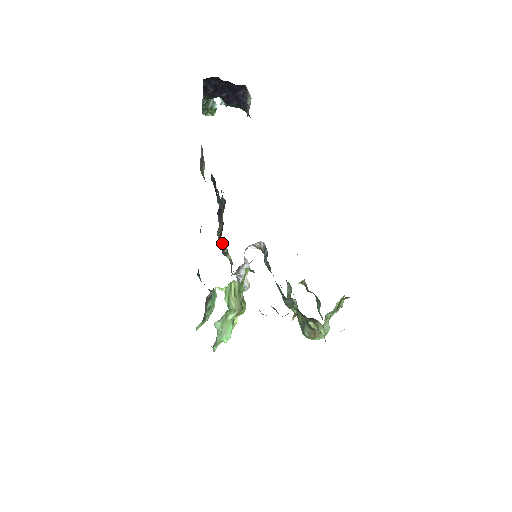
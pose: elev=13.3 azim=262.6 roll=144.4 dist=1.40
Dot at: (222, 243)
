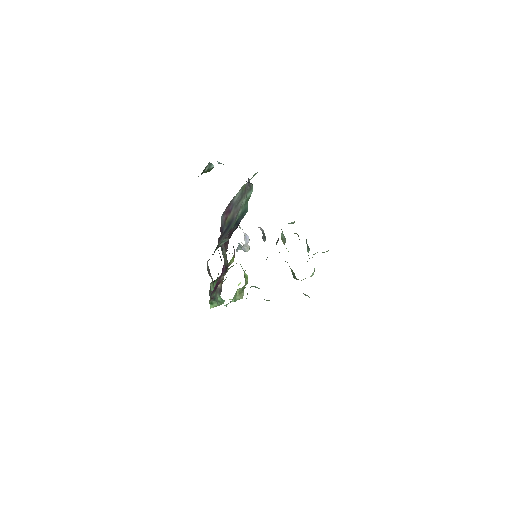
Dot at: occluded
